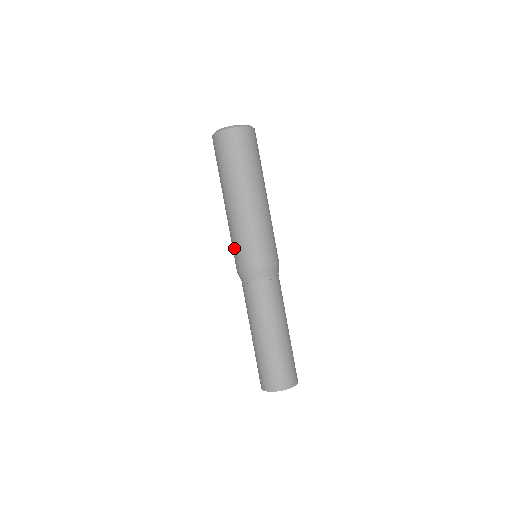
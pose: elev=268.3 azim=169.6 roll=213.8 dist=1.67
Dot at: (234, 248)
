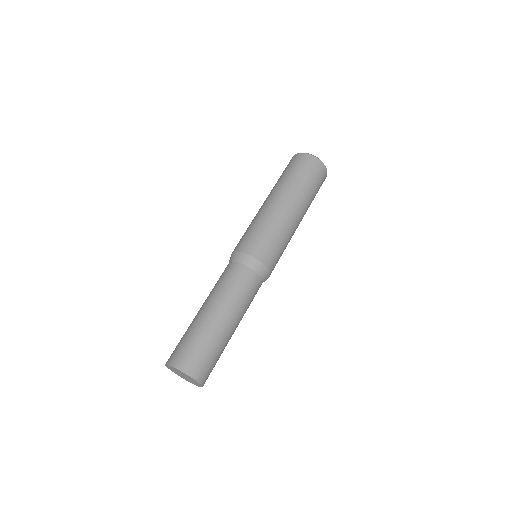
Dot at: (248, 232)
